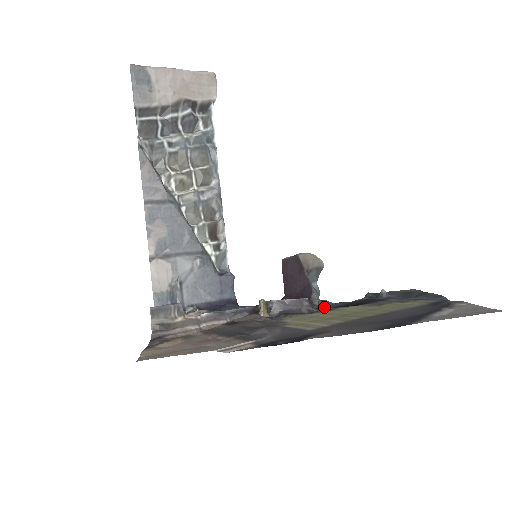
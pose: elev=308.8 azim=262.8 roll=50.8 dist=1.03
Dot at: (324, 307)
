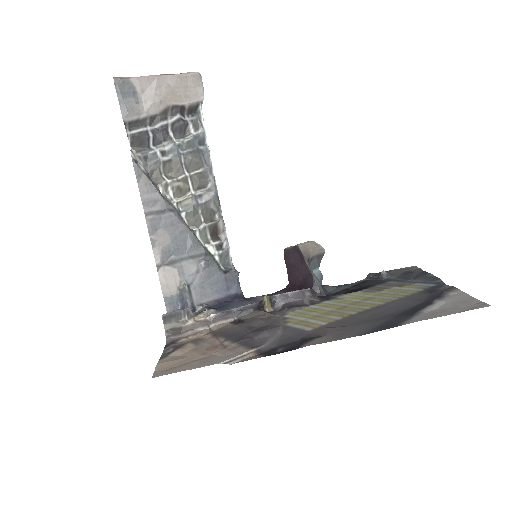
Dot at: (326, 295)
